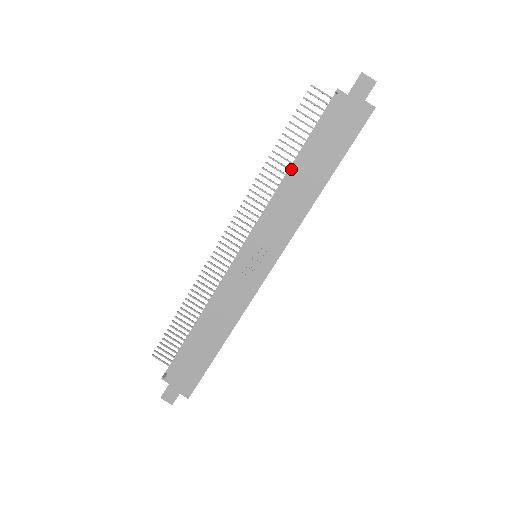
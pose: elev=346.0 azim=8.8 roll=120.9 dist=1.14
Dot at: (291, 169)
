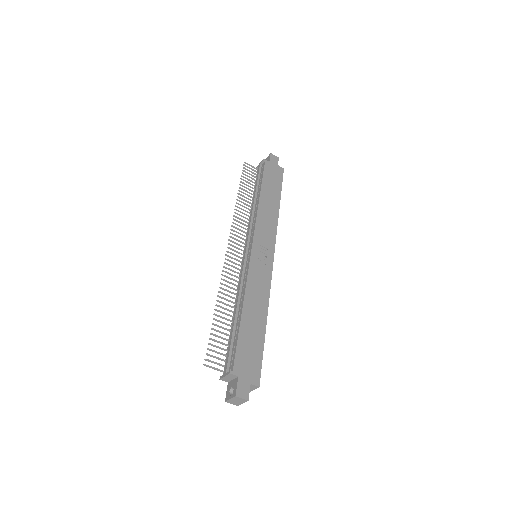
Dot at: (255, 200)
